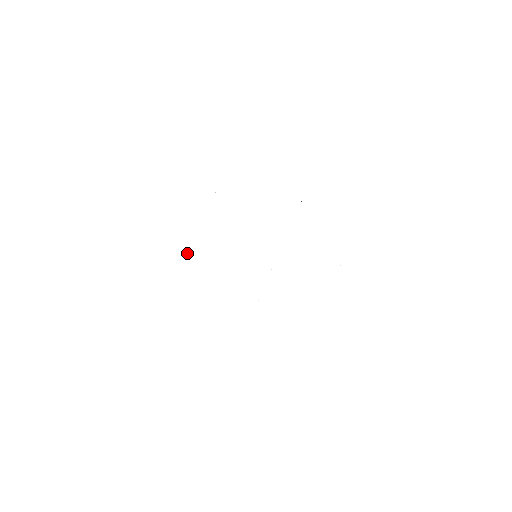
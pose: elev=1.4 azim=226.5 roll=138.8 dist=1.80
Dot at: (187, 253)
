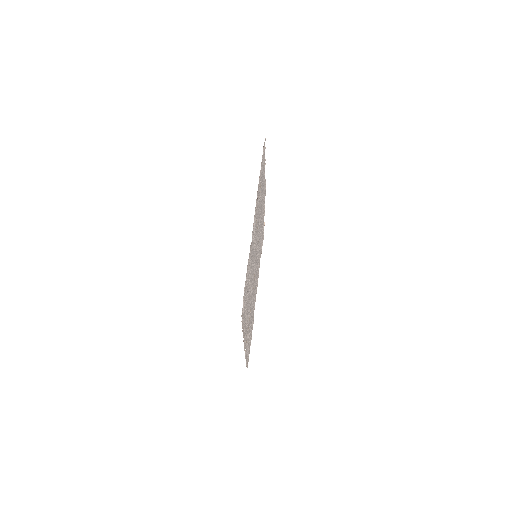
Dot at: (264, 223)
